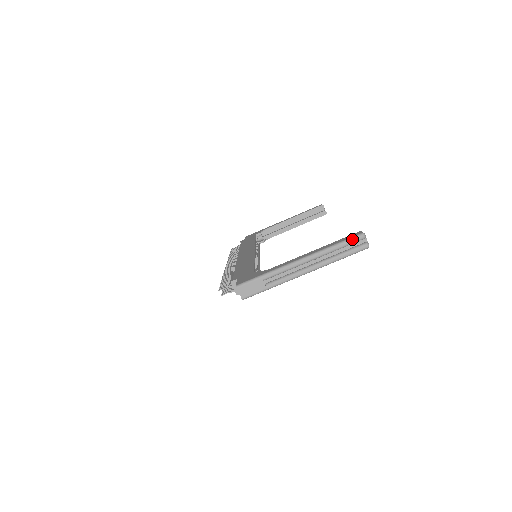
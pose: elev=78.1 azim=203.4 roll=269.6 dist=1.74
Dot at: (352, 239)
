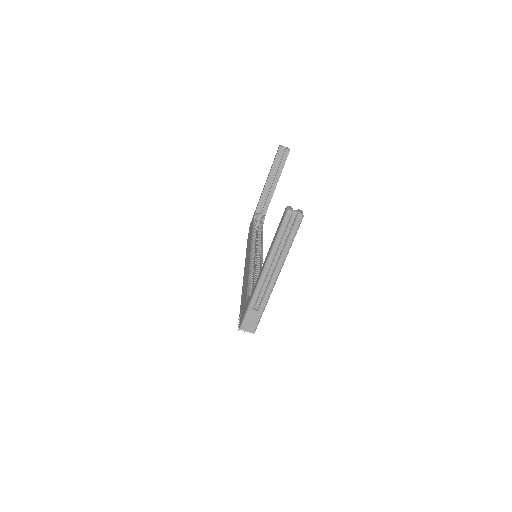
Dot at: (283, 223)
